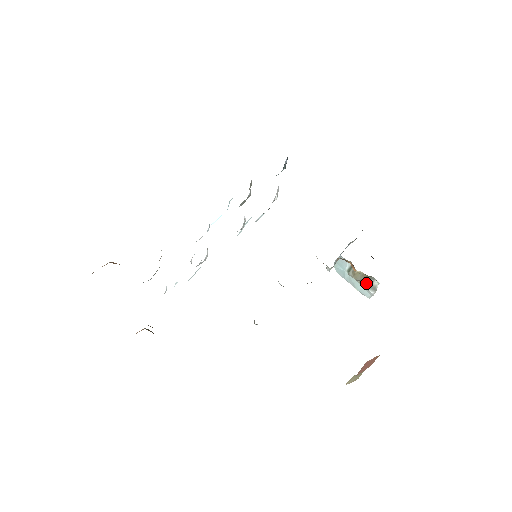
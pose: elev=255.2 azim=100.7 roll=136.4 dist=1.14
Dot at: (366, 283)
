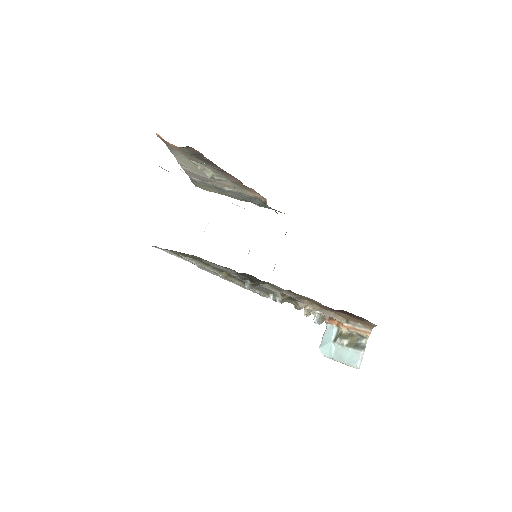
Dot at: (354, 345)
